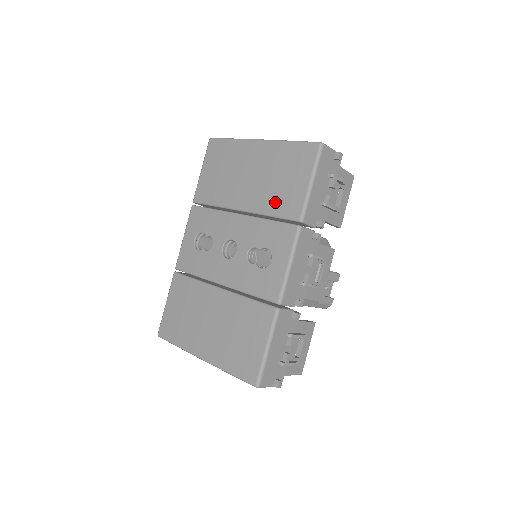
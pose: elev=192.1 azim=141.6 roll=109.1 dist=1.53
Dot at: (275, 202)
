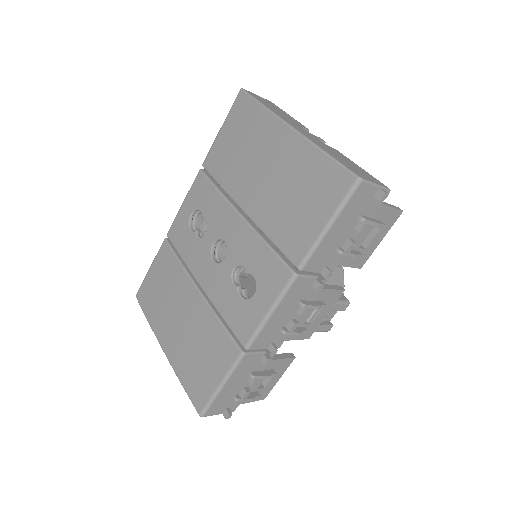
Dot at: (280, 226)
